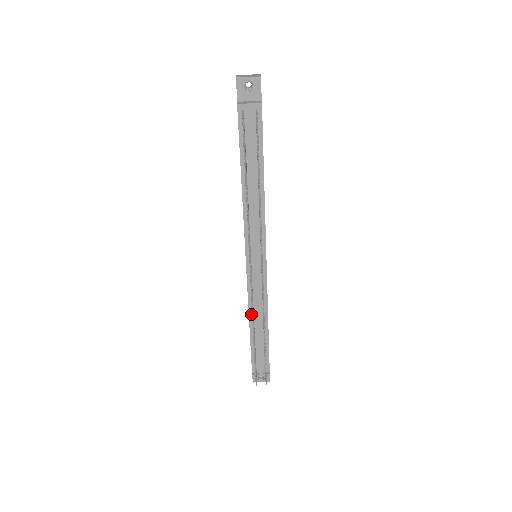
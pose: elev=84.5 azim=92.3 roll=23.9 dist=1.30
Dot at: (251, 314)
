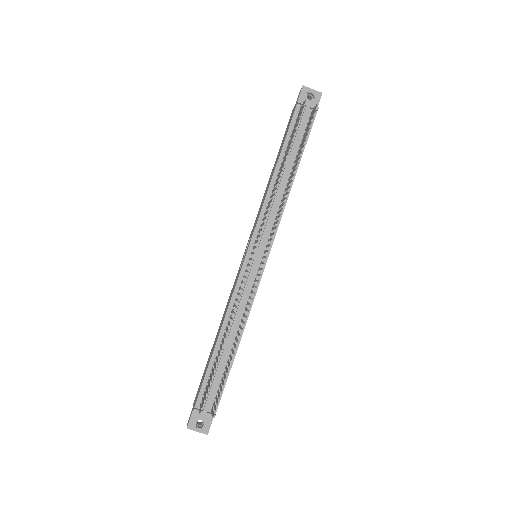
Dot at: (227, 319)
